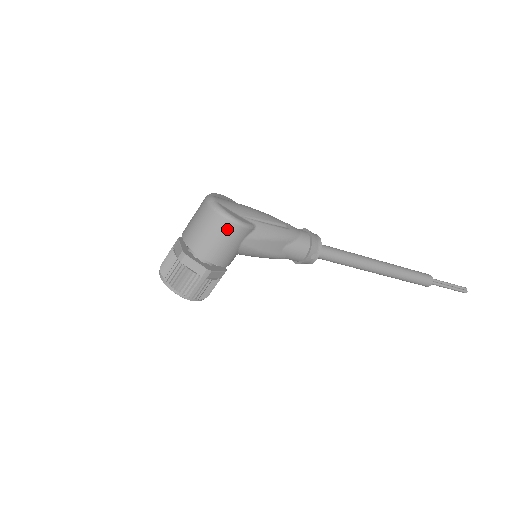
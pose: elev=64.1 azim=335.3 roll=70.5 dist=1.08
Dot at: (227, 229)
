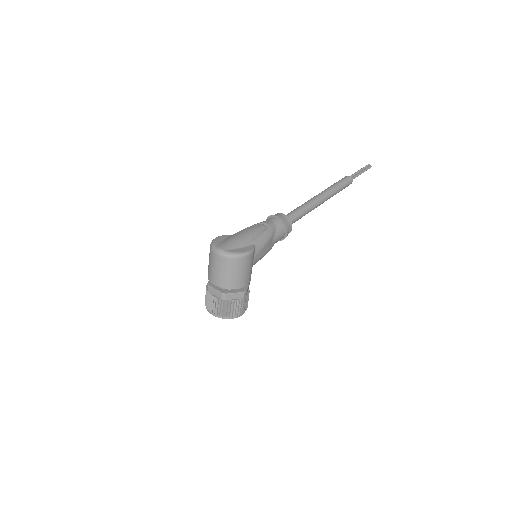
Dot at: (244, 262)
